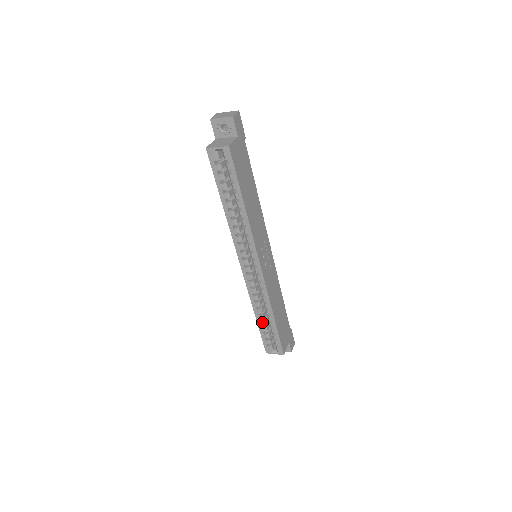
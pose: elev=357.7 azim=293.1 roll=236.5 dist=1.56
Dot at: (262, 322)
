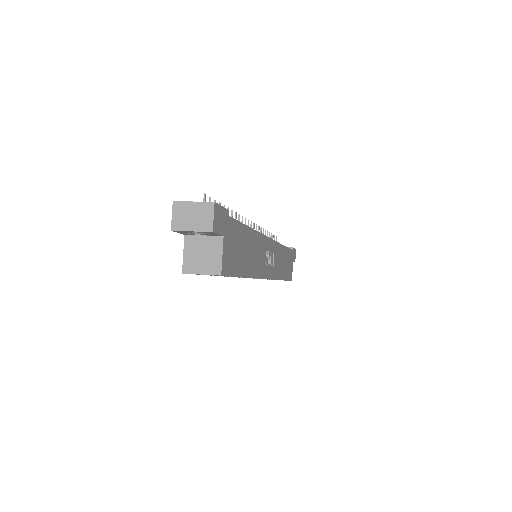
Dot at: (268, 279)
